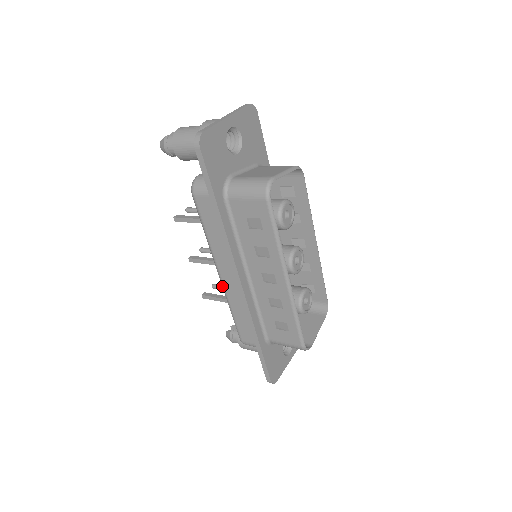
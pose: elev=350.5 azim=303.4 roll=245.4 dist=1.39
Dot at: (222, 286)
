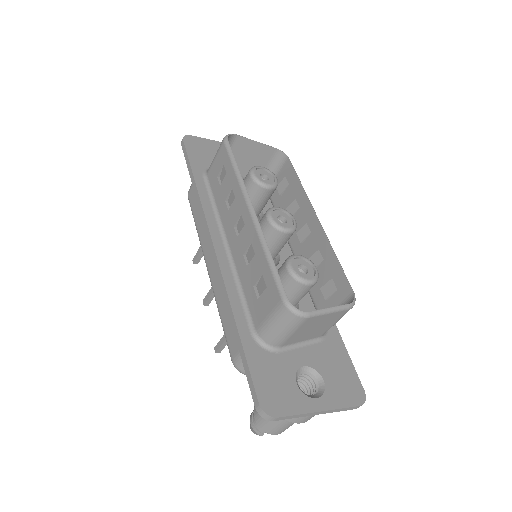
Dot at: occluded
